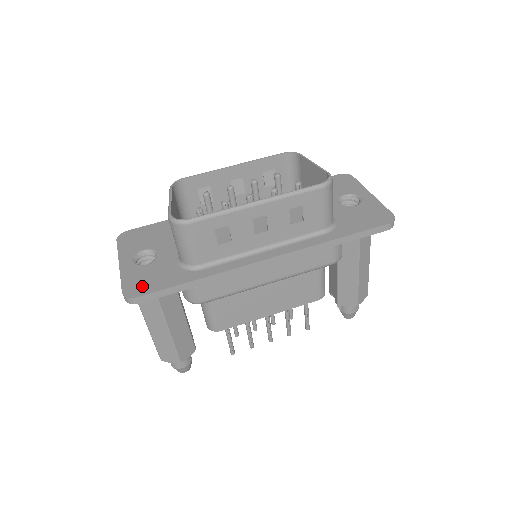
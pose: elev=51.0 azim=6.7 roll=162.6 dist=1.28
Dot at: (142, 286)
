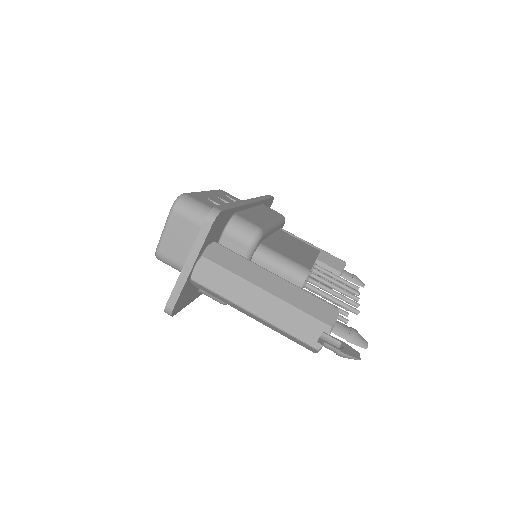
Dot at: occluded
